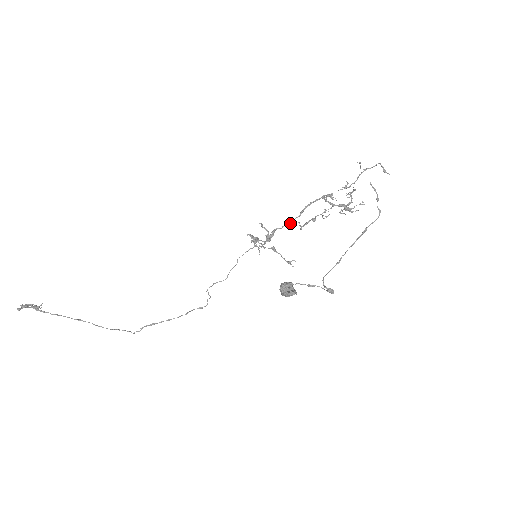
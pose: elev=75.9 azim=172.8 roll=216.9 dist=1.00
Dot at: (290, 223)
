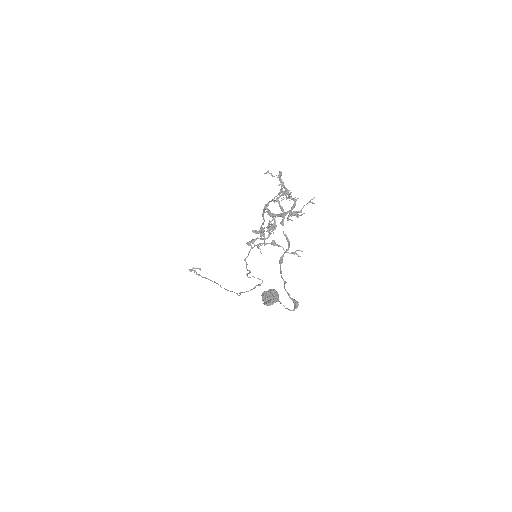
Dot at: (261, 229)
